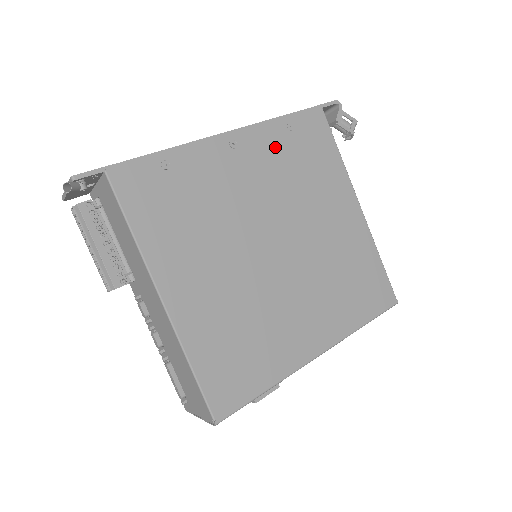
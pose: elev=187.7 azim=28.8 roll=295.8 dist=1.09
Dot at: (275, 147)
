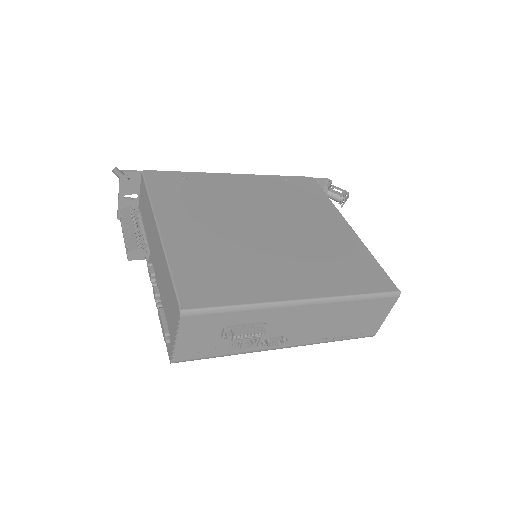
Dot at: (271, 186)
